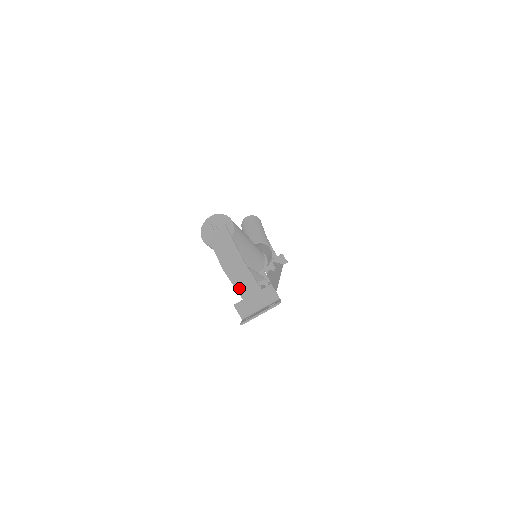
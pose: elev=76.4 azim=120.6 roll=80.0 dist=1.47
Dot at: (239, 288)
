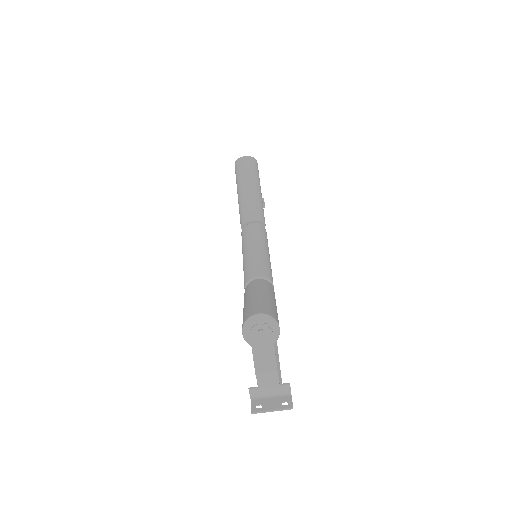
Dot at: (261, 383)
